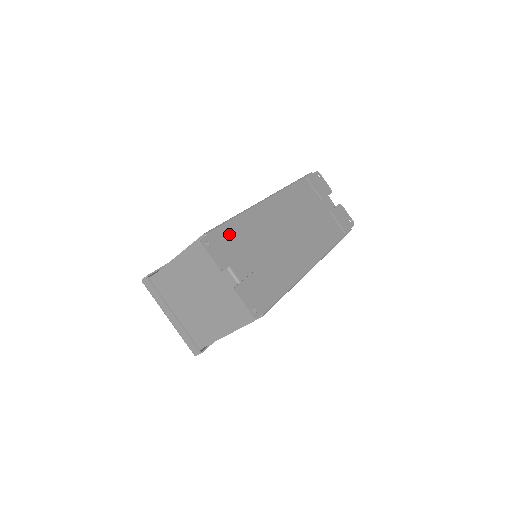
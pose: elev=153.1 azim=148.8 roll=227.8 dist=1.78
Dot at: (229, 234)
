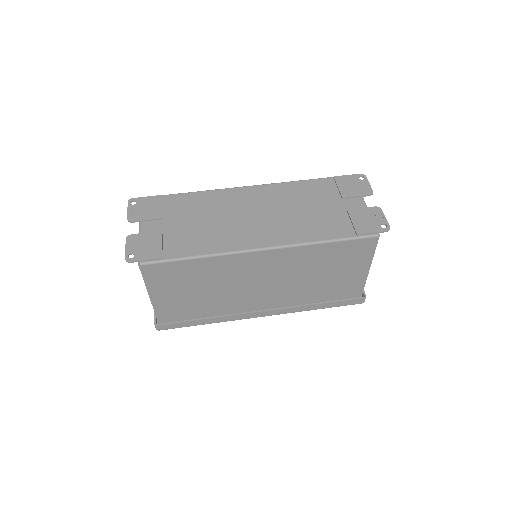
Dot at: (166, 202)
